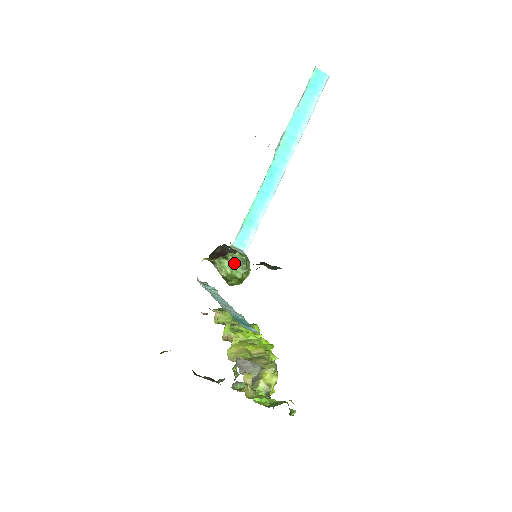
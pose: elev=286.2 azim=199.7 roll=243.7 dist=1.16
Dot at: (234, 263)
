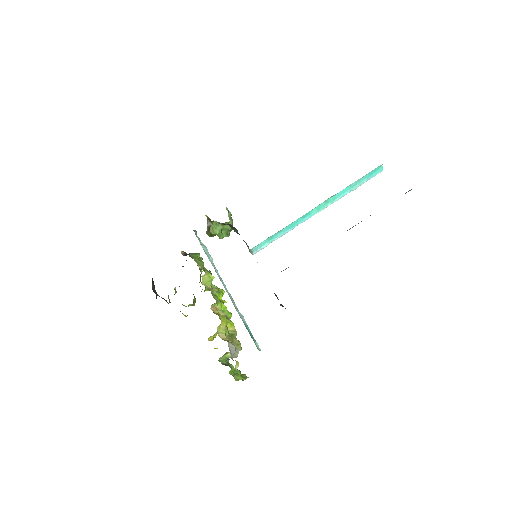
Dot at: (224, 228)
